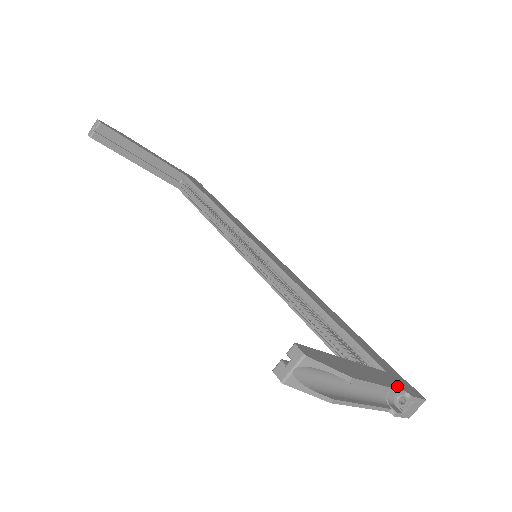
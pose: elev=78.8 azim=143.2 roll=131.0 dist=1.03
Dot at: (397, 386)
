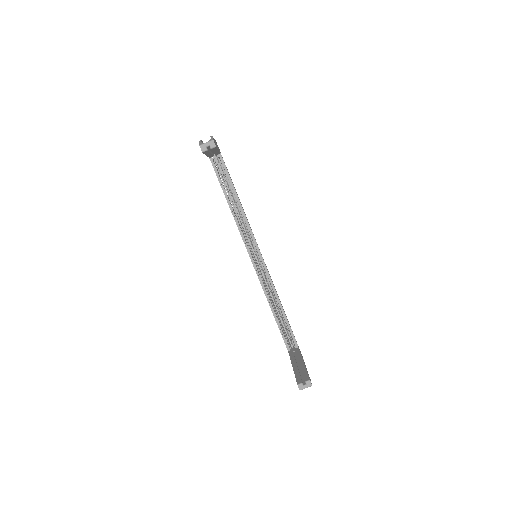
Dot at: occluded
